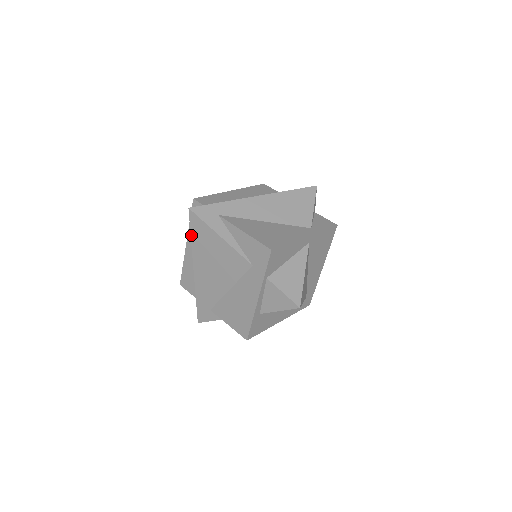
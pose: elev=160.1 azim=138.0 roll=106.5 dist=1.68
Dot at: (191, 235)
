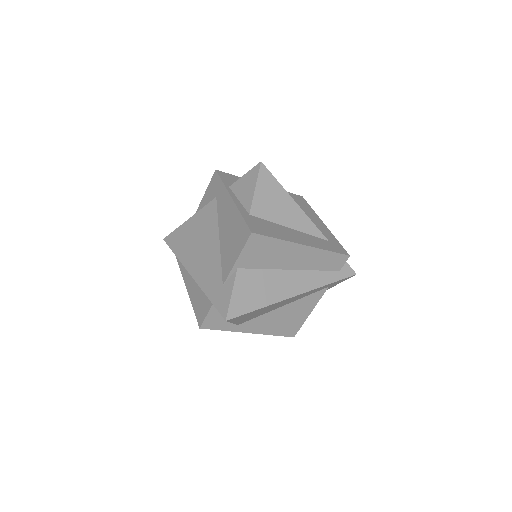
Dot at: (174, 253)
